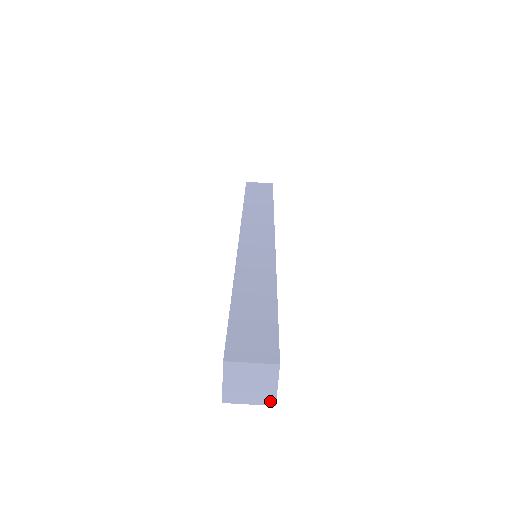
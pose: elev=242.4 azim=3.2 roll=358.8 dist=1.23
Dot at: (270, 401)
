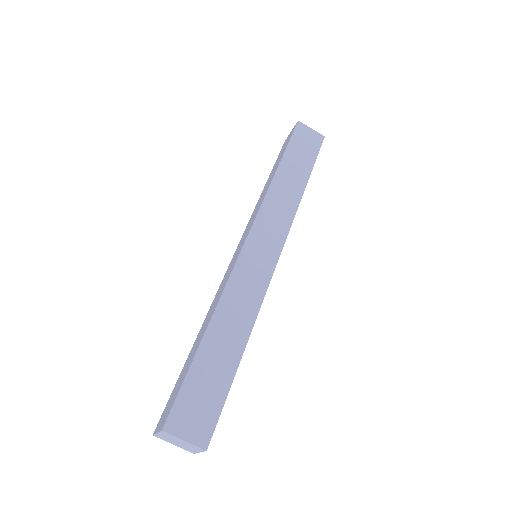
Dot at: (191, 451)
